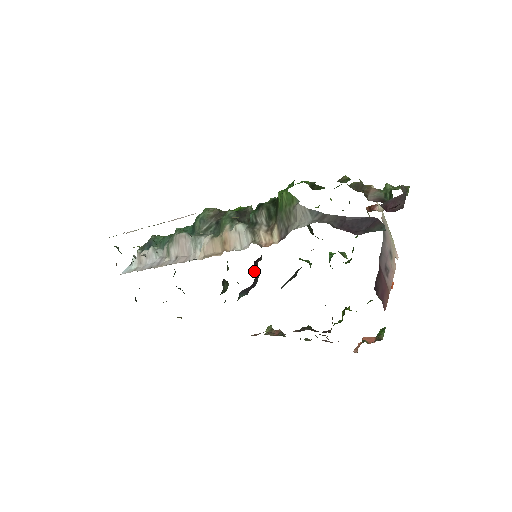
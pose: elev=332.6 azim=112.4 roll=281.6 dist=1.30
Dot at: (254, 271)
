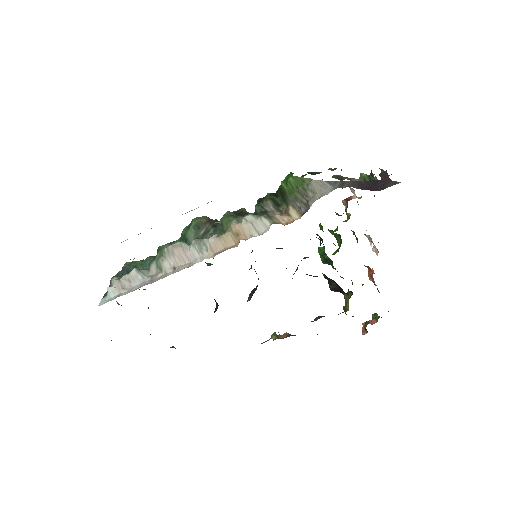
Dot at: occluded
